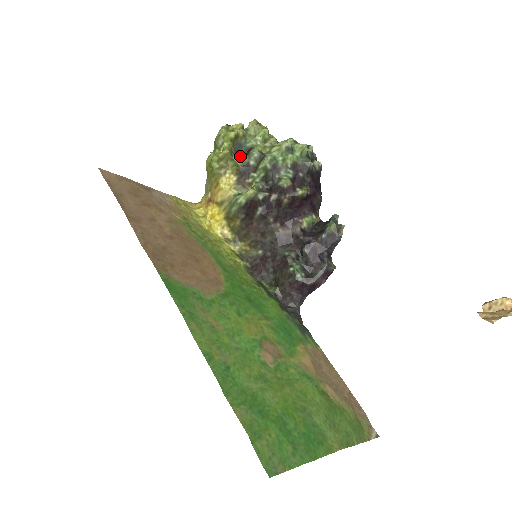
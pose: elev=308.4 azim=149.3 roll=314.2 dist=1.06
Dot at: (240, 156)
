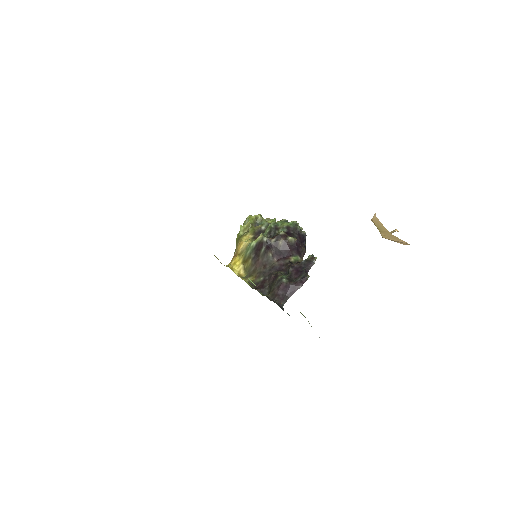
Dot at: occluded
